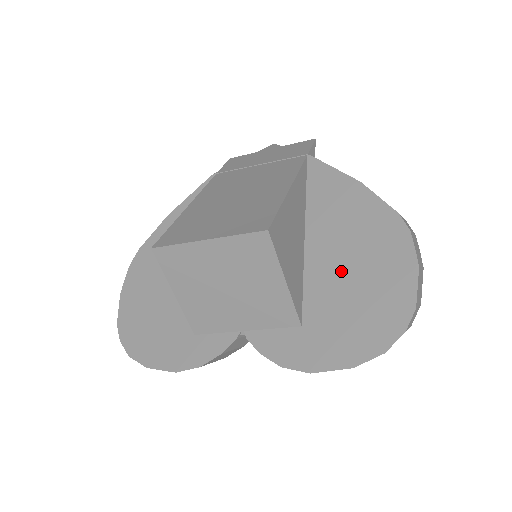
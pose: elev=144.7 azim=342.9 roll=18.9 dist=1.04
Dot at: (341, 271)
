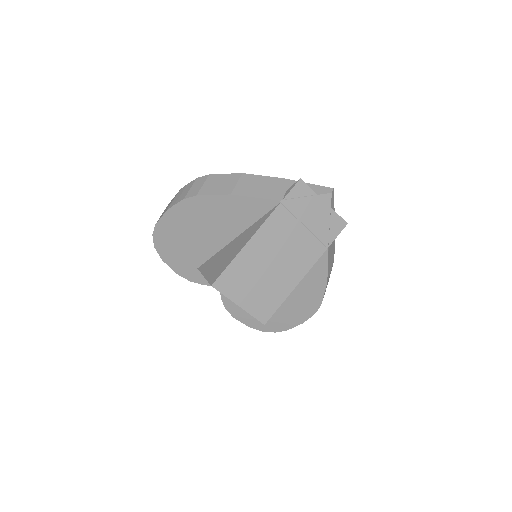
Dot at: occluded
